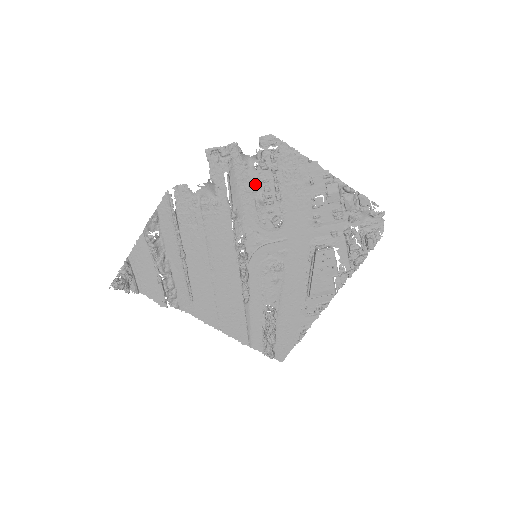
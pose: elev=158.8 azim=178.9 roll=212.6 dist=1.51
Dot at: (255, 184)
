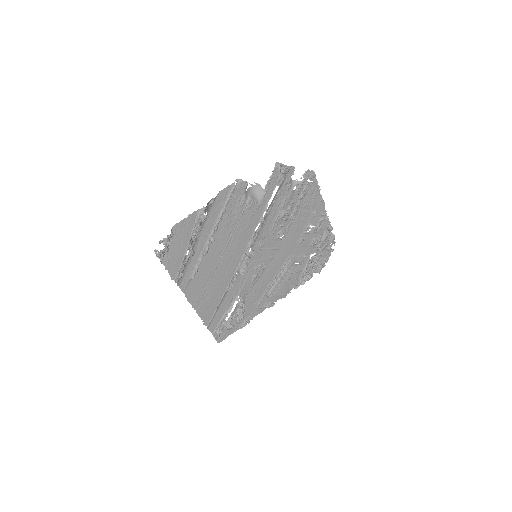
Dot at: (286, 202)
